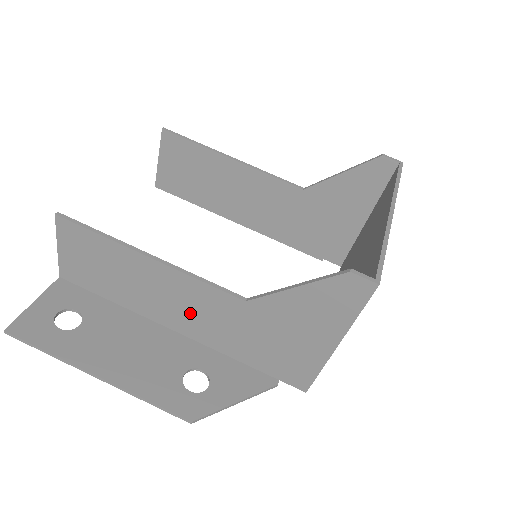
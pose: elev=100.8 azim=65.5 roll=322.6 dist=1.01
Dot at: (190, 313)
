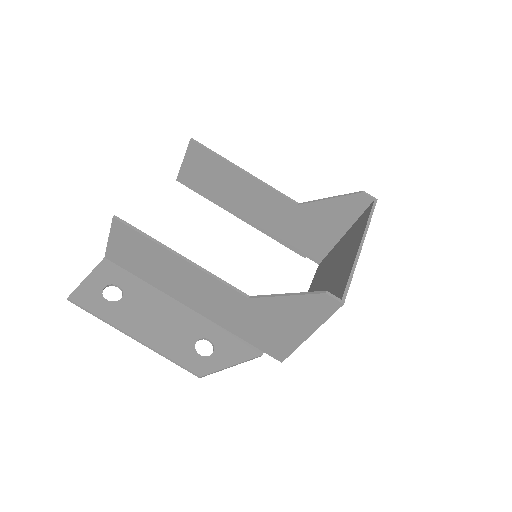
Dot at: (205, 299)
